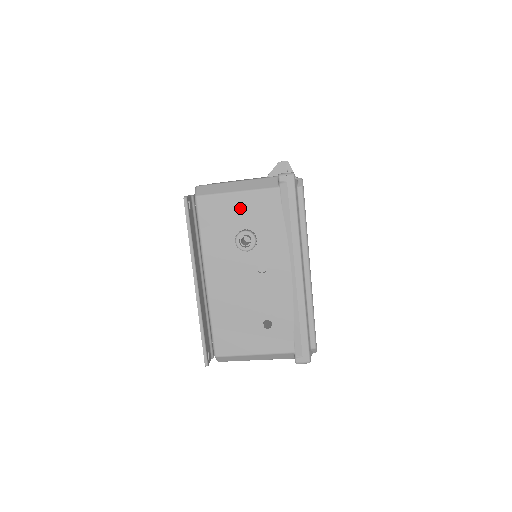
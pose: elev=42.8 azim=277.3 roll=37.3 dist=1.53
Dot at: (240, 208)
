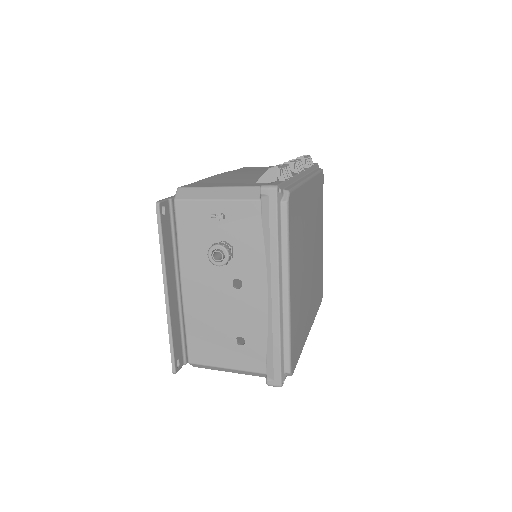
Dot at: (217, 218)
